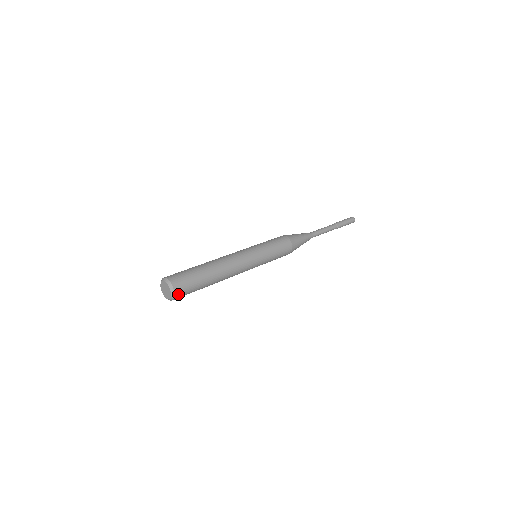
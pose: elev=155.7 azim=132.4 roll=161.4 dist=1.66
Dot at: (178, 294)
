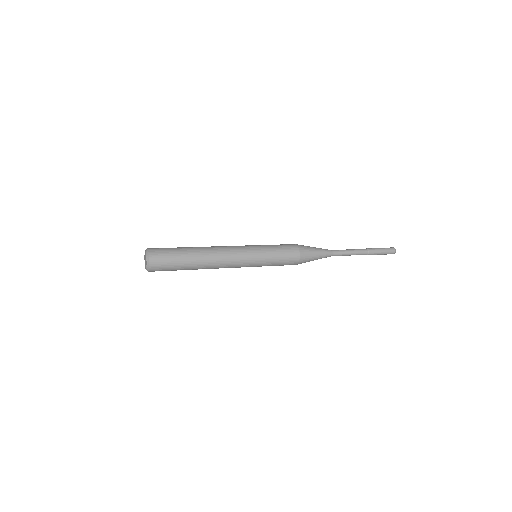
Dot at: (153, 269)
